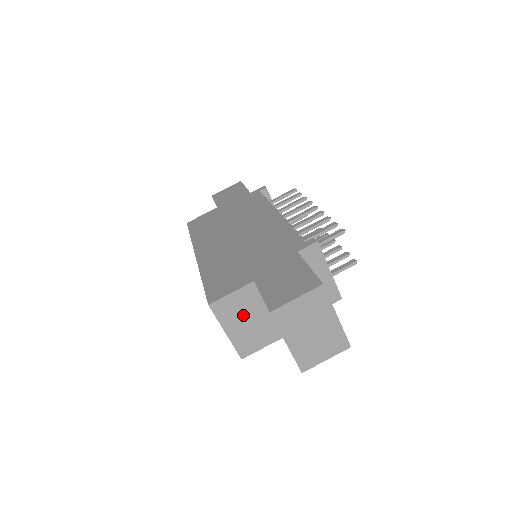
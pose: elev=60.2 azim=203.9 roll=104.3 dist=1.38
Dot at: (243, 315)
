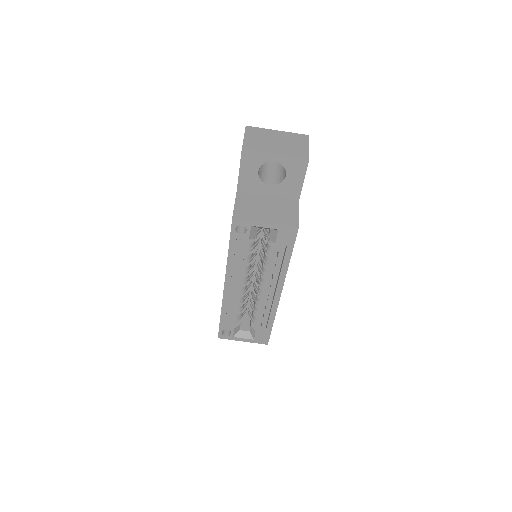
Dot at: (259, 208)
